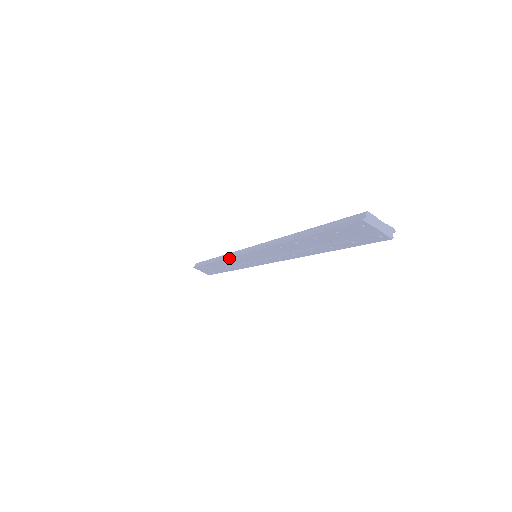
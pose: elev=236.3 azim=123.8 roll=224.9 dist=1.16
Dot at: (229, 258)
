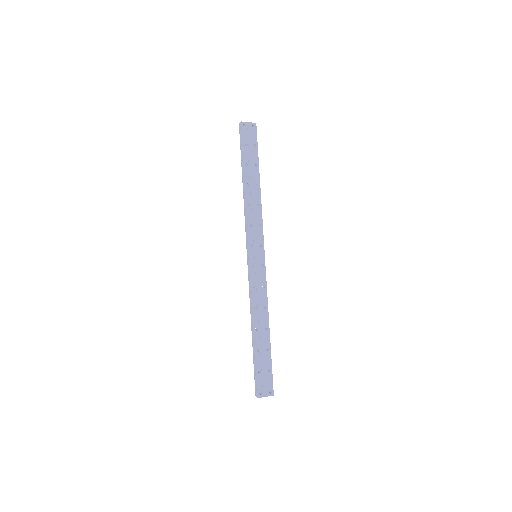
Dot at: (246, 222)
